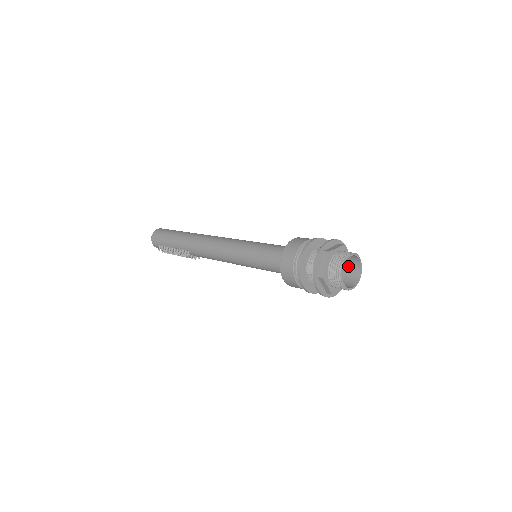
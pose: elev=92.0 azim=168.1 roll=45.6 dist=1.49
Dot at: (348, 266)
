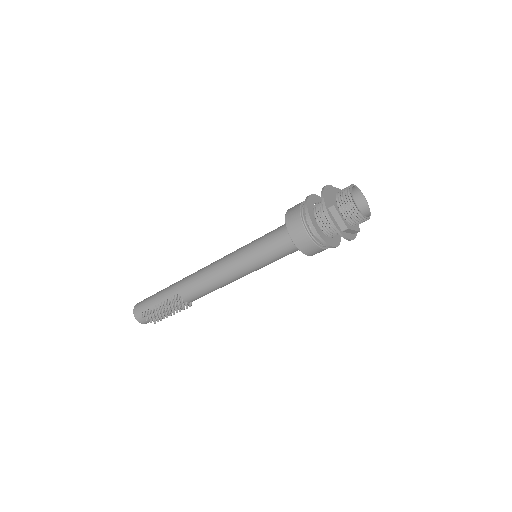
Dot at: occluded
